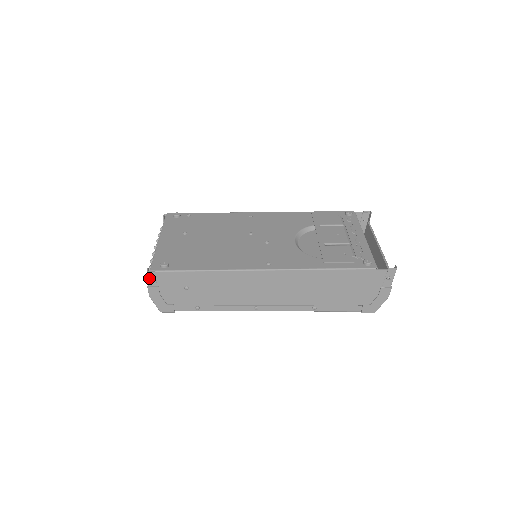
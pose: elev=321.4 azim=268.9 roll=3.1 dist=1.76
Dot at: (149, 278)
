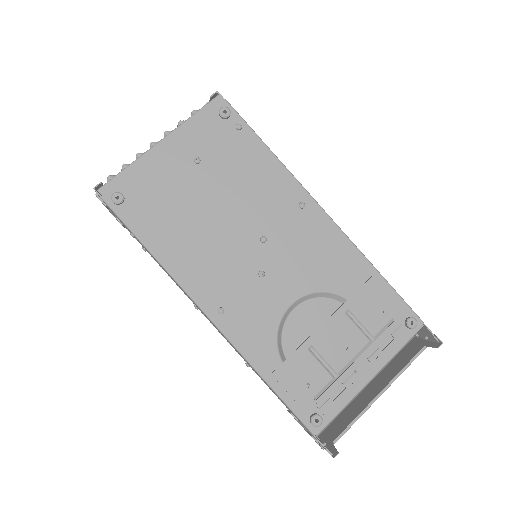
Dot at: occluded
